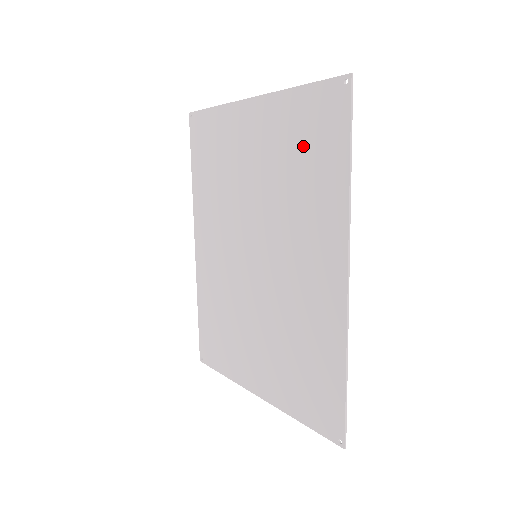
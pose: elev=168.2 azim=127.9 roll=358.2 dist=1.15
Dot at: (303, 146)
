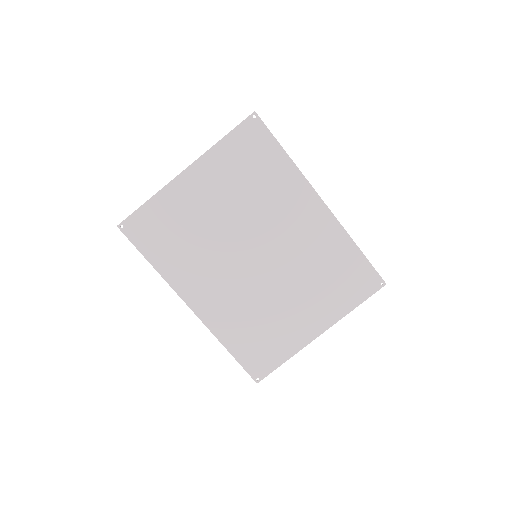
Dot at: (248, 166)
